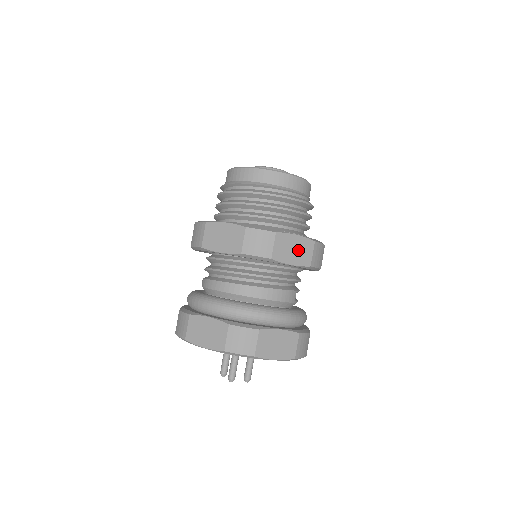
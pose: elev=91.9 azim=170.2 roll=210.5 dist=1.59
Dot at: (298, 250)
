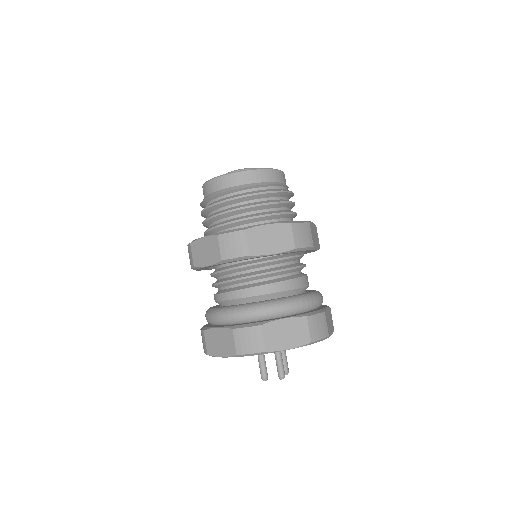
Dot at: (315, 235)
